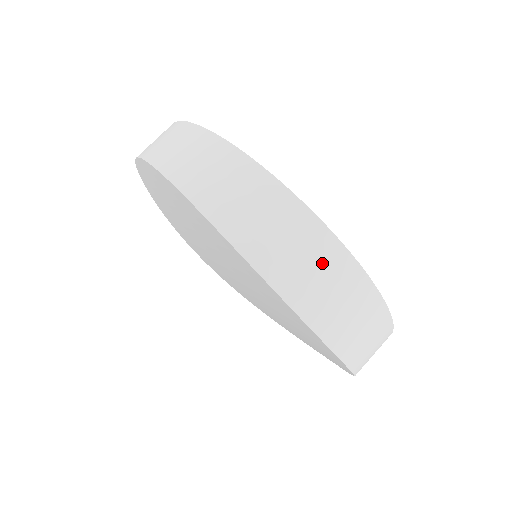
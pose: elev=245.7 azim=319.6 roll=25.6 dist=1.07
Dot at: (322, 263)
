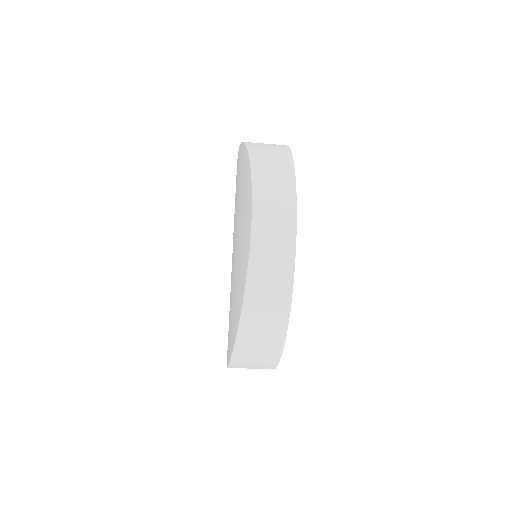
Dot at: (258, 368)
